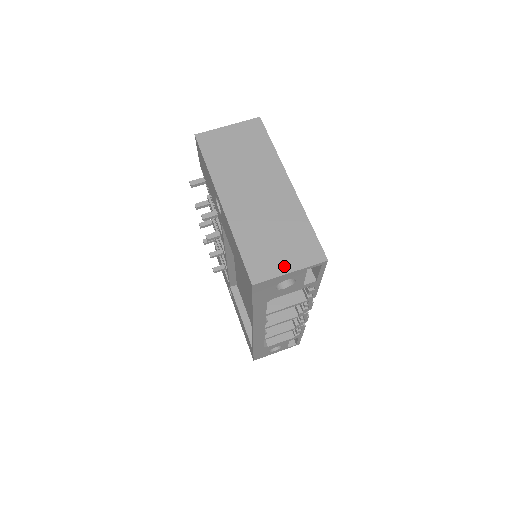
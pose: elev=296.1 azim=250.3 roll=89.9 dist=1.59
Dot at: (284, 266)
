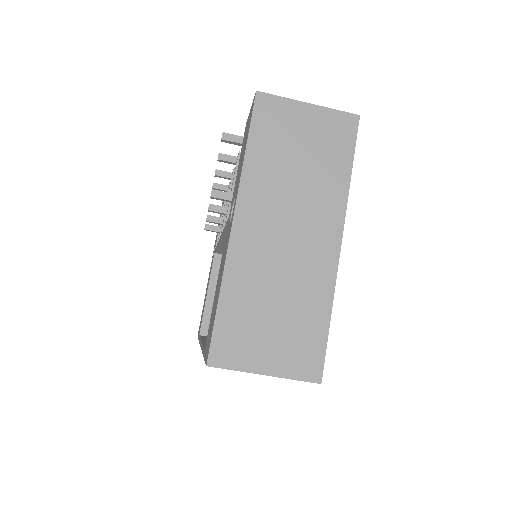
Dot at: (262, 361)
